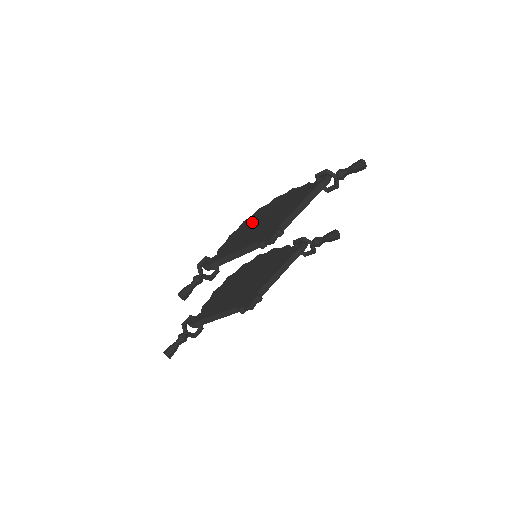
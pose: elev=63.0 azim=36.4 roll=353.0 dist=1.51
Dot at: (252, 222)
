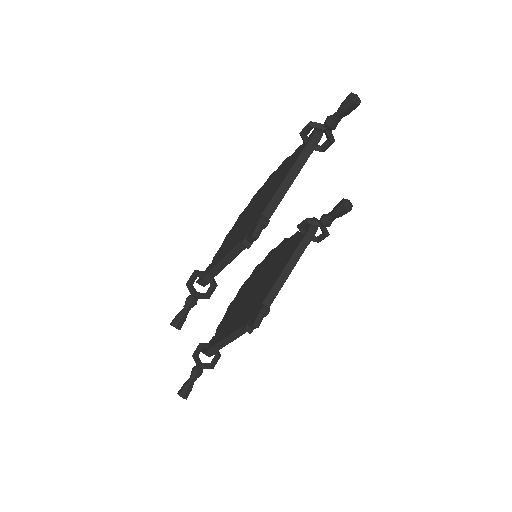
Dot at: (245, 214)
